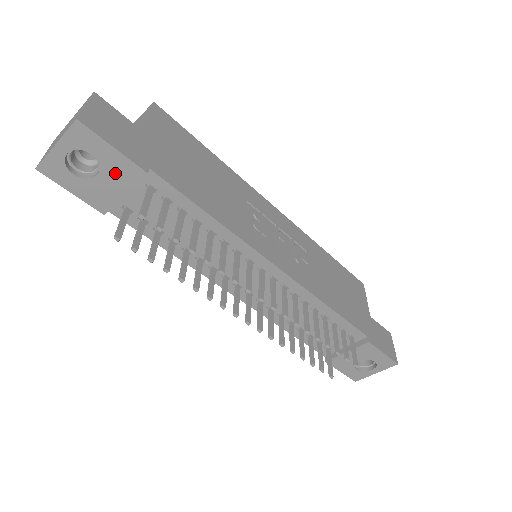
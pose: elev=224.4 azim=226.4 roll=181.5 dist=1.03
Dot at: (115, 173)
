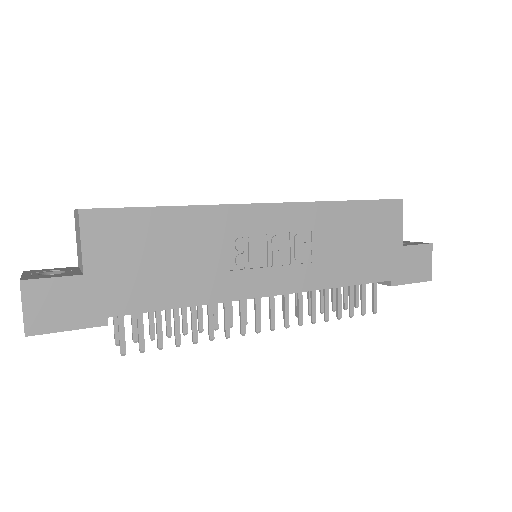
Dot at: occluded
